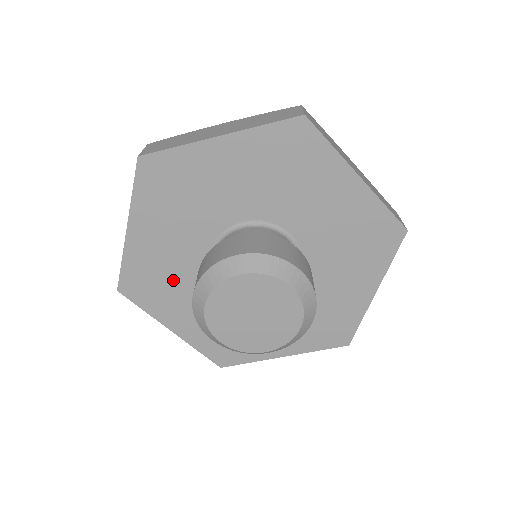
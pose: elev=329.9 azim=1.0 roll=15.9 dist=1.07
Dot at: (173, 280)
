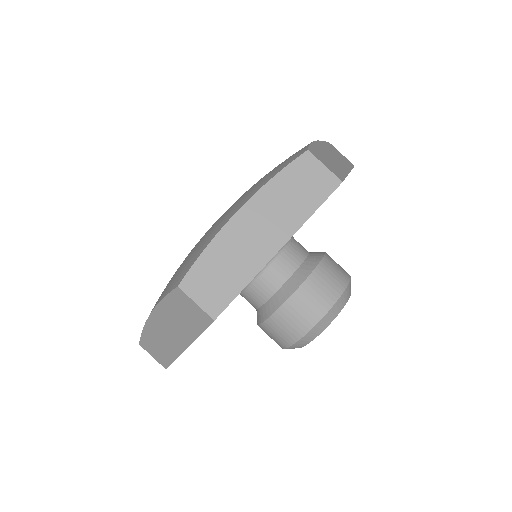
Dot at: occluded
